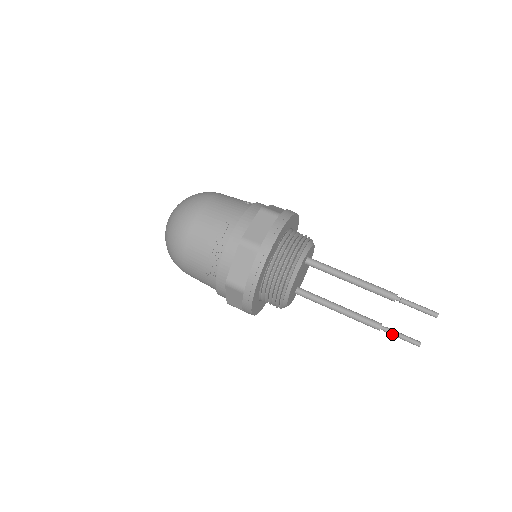
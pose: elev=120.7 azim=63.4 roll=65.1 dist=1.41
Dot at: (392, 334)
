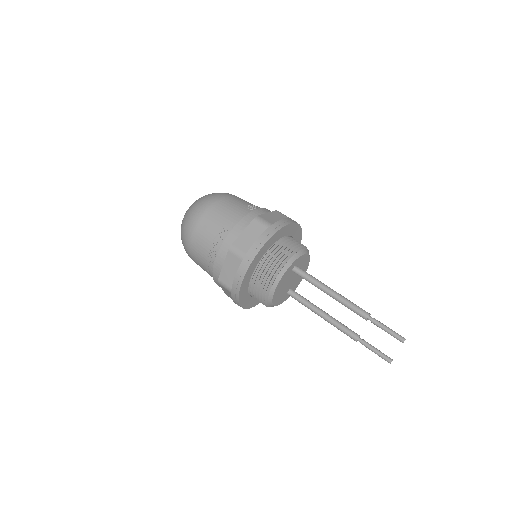
Dot at: (367, 347)
